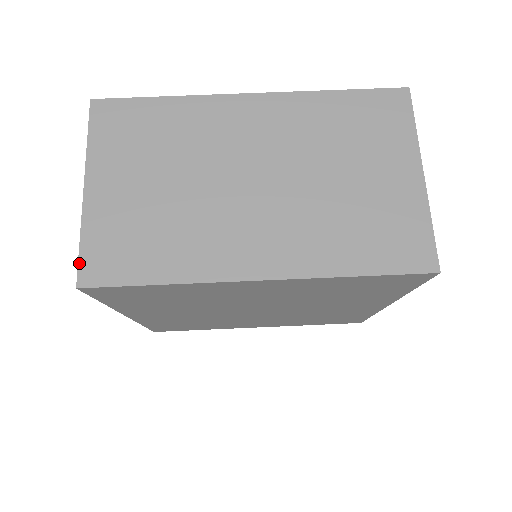
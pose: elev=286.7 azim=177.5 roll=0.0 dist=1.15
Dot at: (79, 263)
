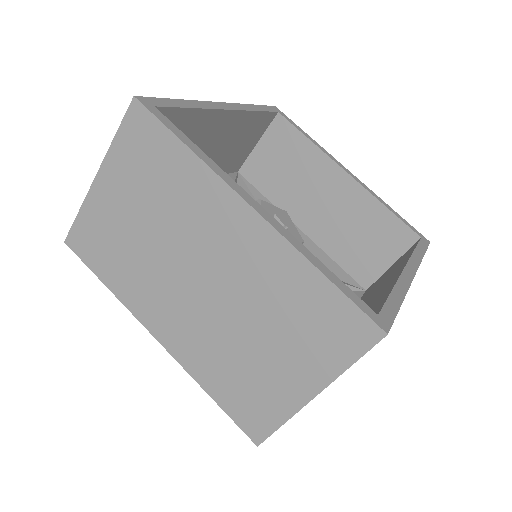
Dot at: occluded
